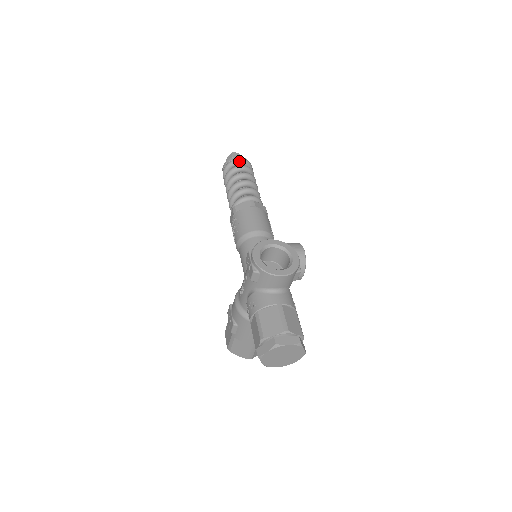
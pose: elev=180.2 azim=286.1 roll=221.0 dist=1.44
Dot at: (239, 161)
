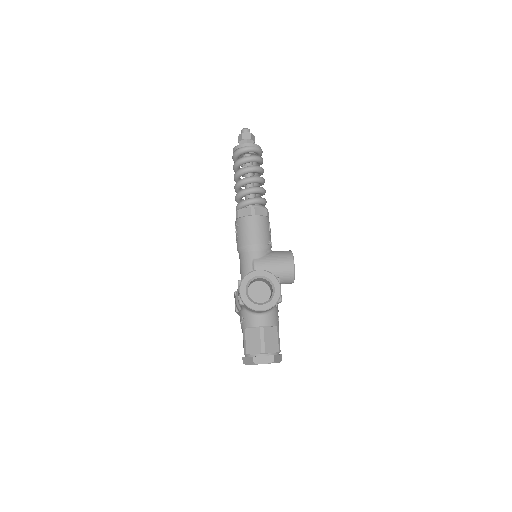
Dot at: (247, 150)
